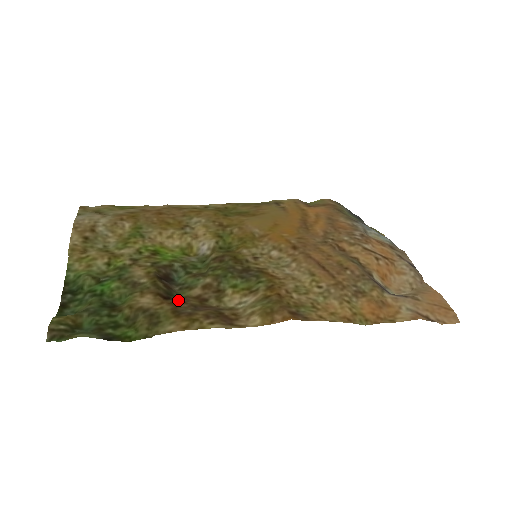
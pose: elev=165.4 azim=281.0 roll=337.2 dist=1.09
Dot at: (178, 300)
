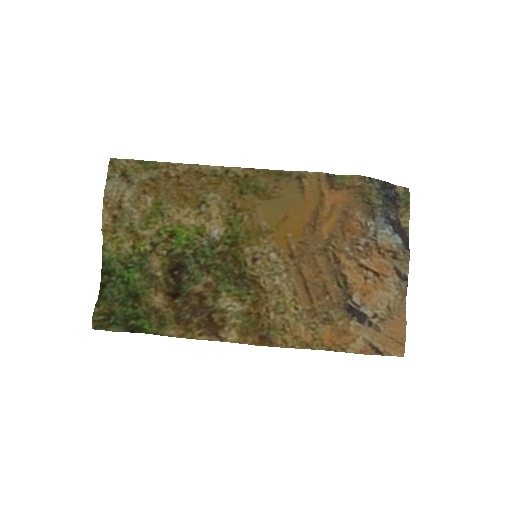
Dot at: (182, 302)
